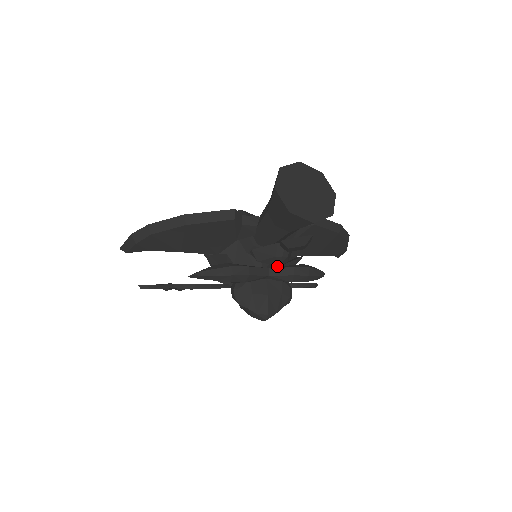
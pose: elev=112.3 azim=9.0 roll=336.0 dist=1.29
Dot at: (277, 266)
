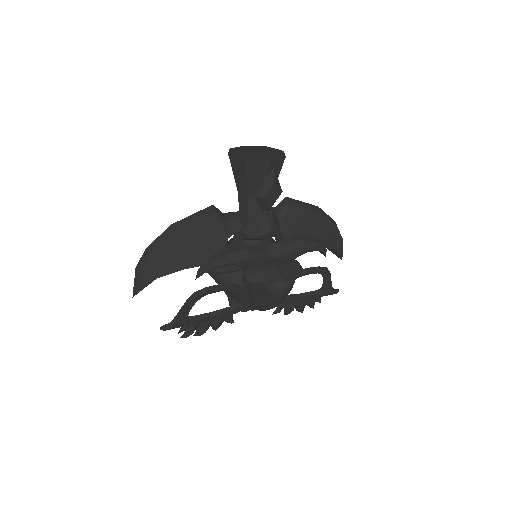
Dot at: occluded
